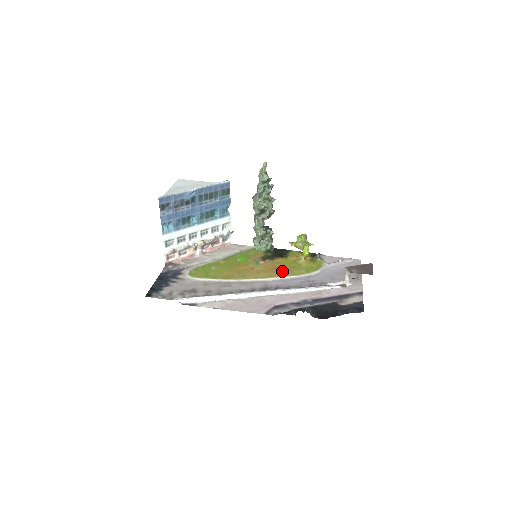
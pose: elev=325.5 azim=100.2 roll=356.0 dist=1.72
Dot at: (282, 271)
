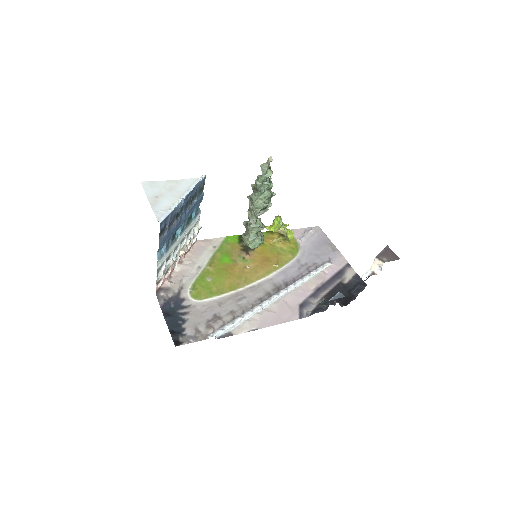
Dot at: (274, 262)
